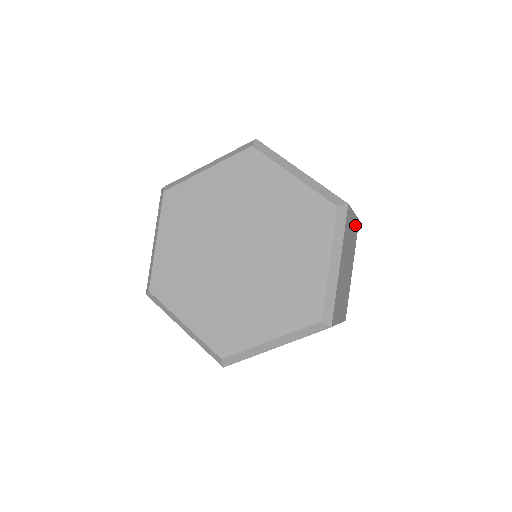
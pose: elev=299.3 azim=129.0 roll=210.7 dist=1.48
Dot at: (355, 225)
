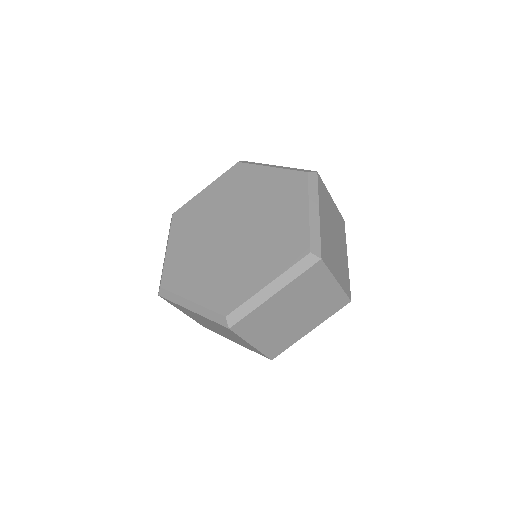
Dot at: (337, 296)
